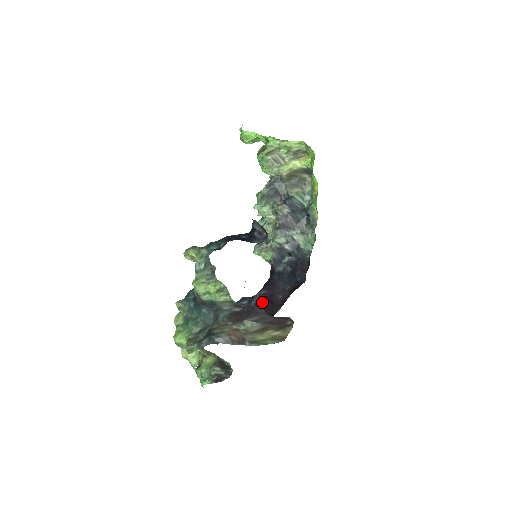
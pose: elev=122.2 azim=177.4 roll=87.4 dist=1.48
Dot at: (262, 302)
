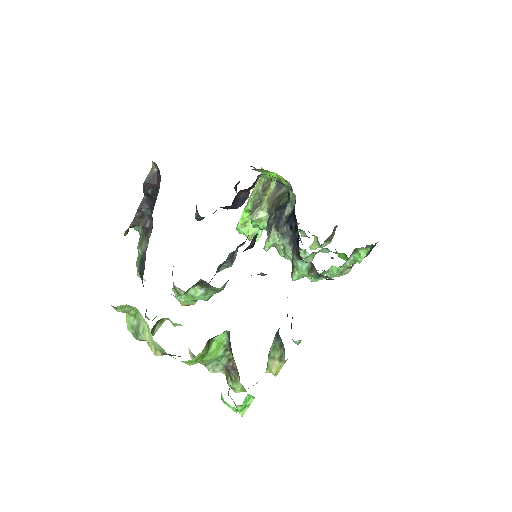
Dot at: occluded
